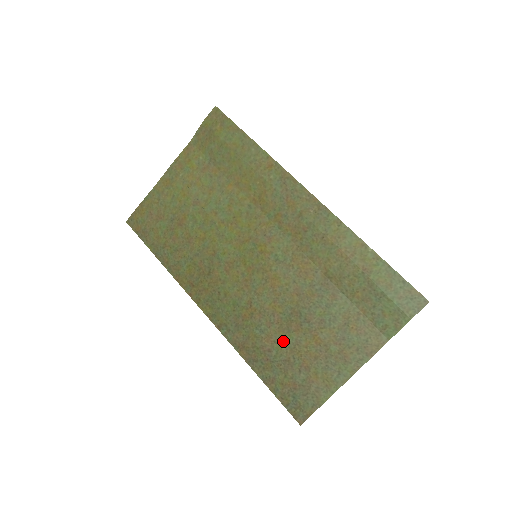
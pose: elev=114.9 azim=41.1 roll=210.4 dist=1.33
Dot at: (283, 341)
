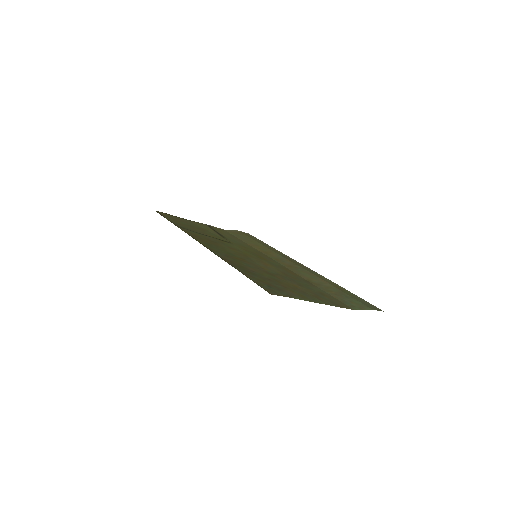
Dot at: (266, 275)
